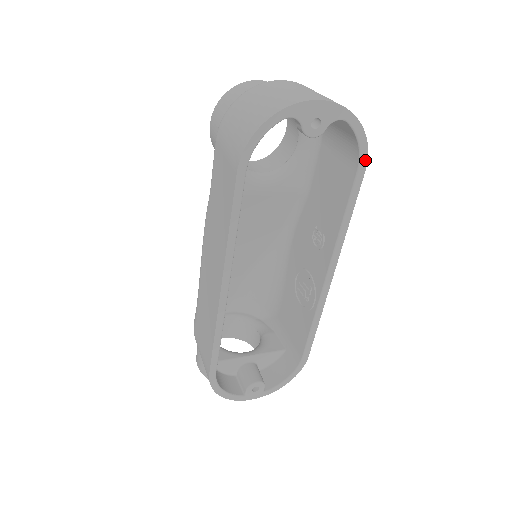
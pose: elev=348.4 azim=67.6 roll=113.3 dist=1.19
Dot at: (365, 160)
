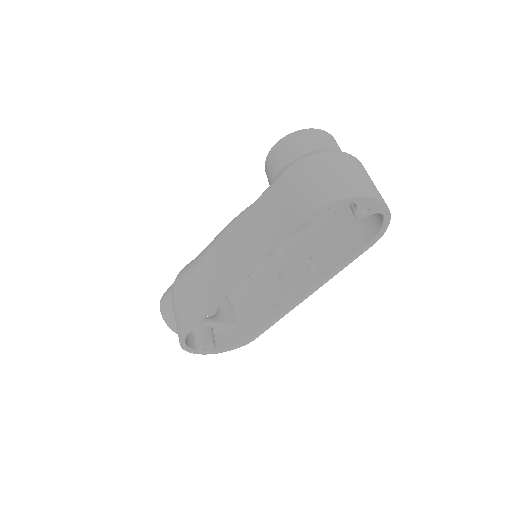
Dot at: (377, 239)
